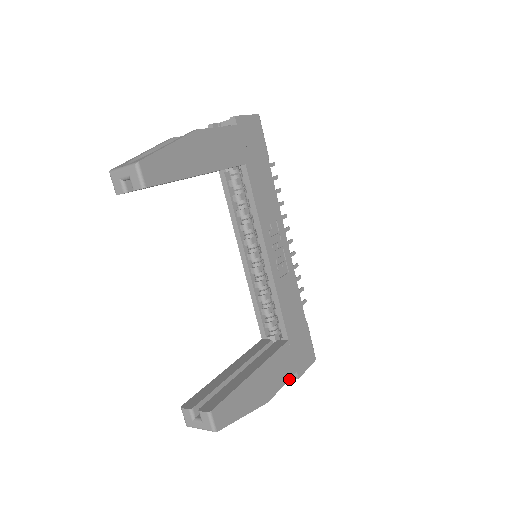
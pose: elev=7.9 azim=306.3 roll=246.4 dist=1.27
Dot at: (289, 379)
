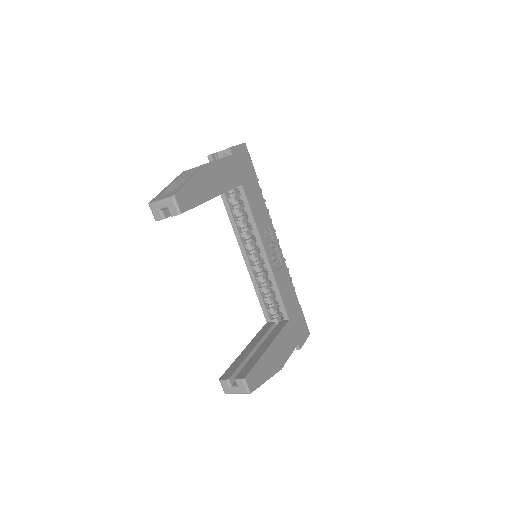
Dot at: (293, 350)
